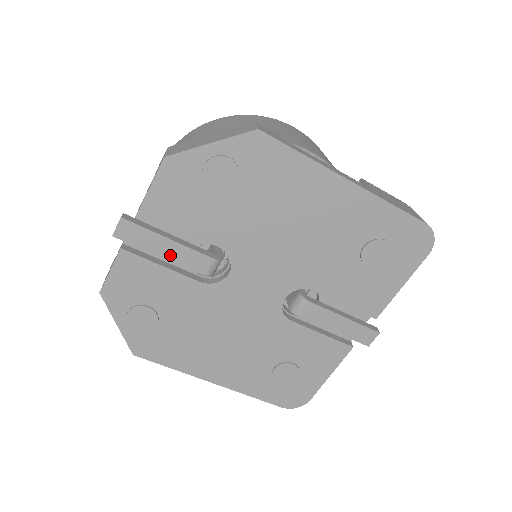
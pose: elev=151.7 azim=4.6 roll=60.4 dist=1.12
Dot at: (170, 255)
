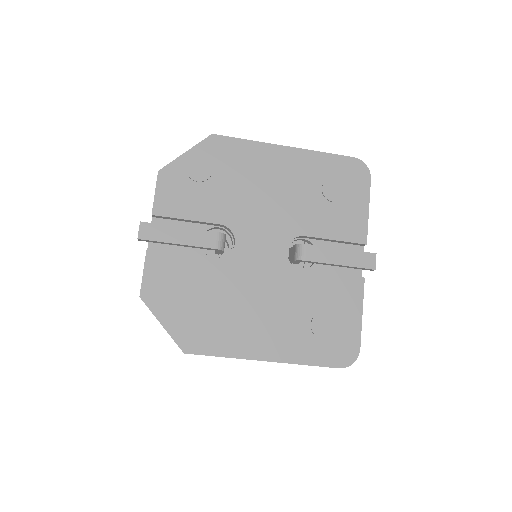
Dot at: (185, 240)
